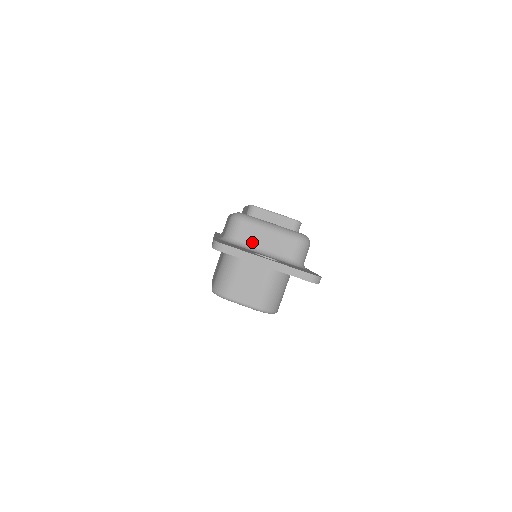
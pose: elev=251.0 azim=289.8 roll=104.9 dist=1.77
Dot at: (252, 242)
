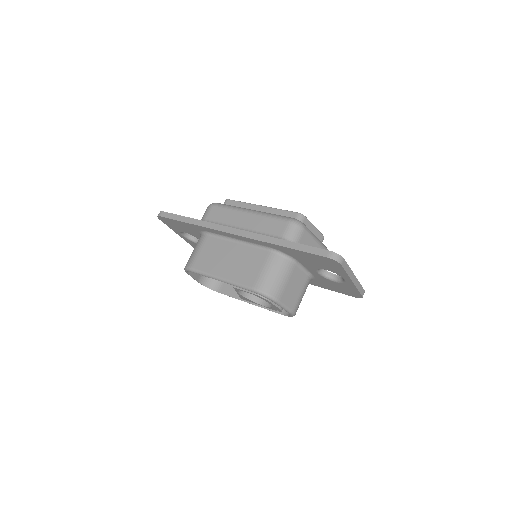
Dot at: occluded
